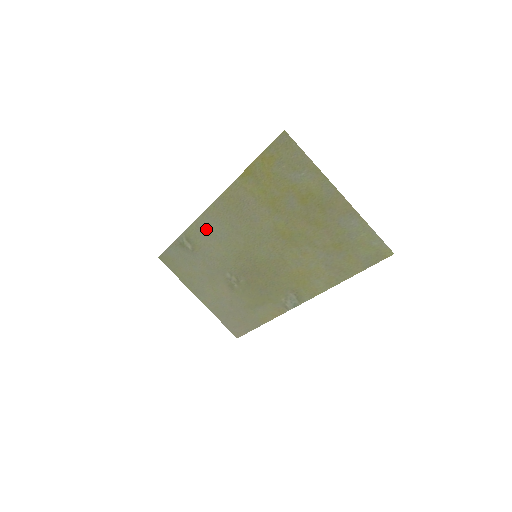
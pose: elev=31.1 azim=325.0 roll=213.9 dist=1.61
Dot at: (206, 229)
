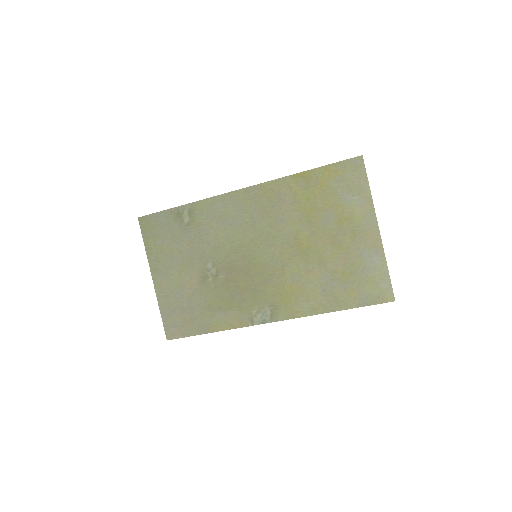
Dot at: (220, 209)
